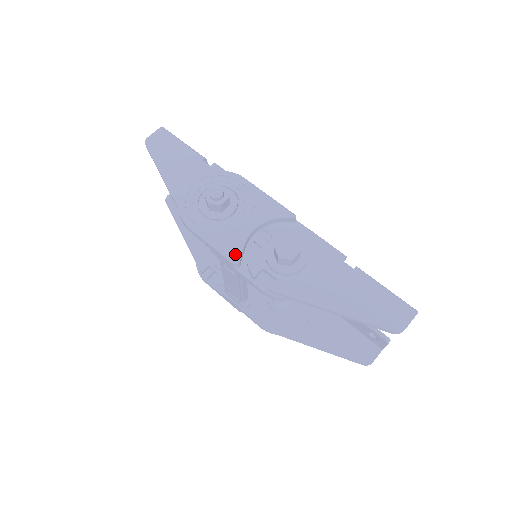
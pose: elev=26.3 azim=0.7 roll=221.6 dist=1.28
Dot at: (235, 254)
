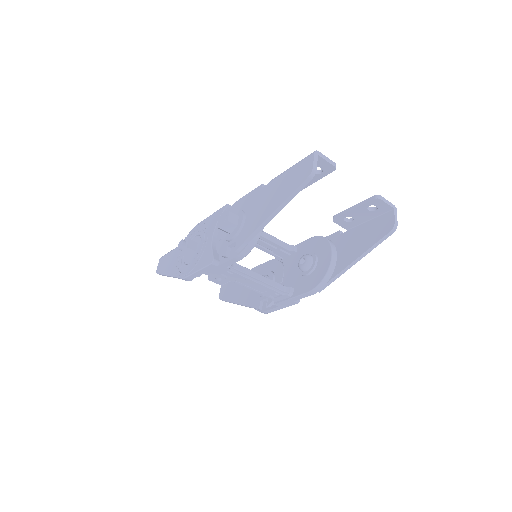
Dot at: (210, 259)
